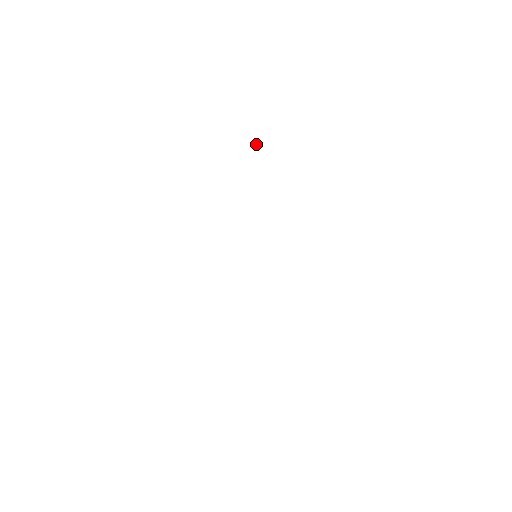
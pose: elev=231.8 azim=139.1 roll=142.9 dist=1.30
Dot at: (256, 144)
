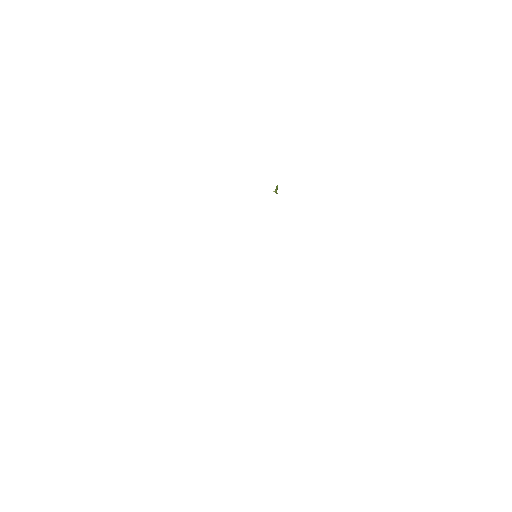
Dot at: occluded
